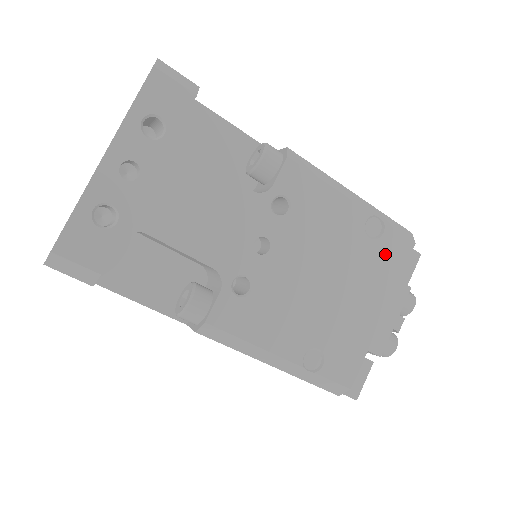
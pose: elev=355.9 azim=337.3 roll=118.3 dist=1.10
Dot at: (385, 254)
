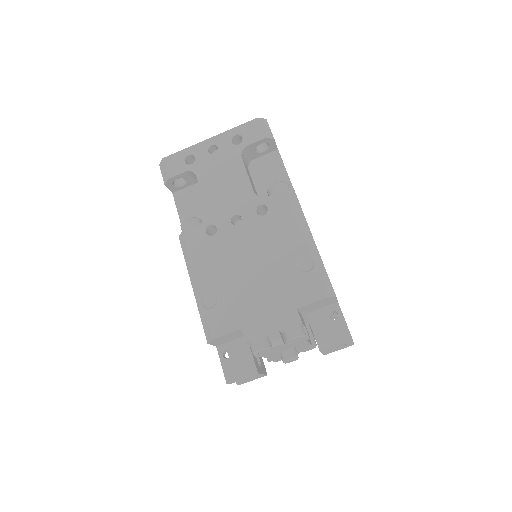
Dot at: (300, 285)
